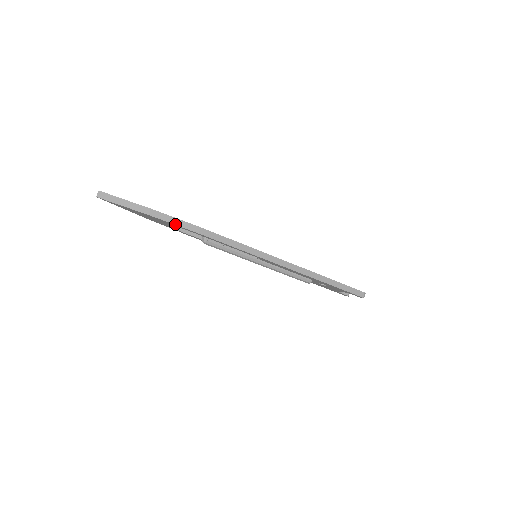
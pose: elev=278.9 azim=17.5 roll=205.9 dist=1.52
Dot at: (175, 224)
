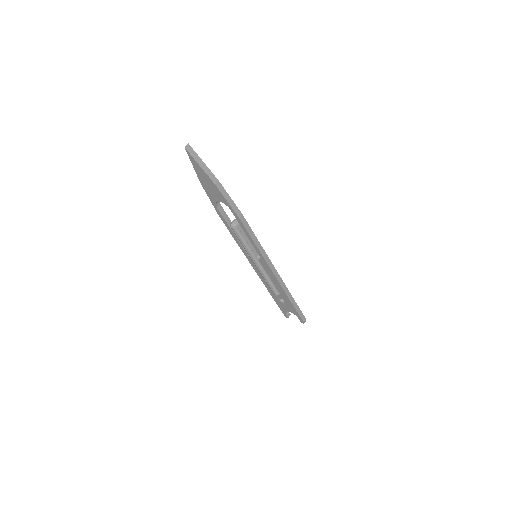
Dot at: (228, 202)
